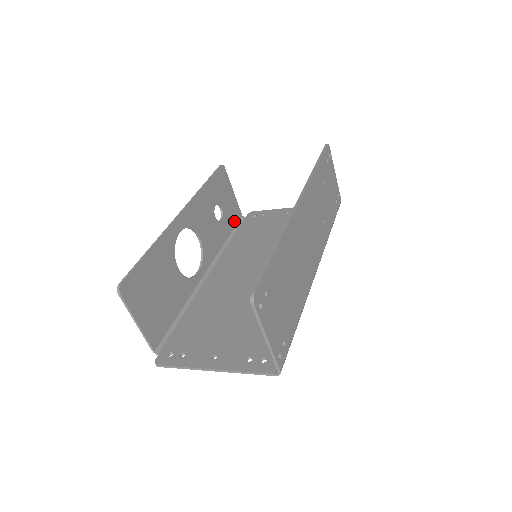
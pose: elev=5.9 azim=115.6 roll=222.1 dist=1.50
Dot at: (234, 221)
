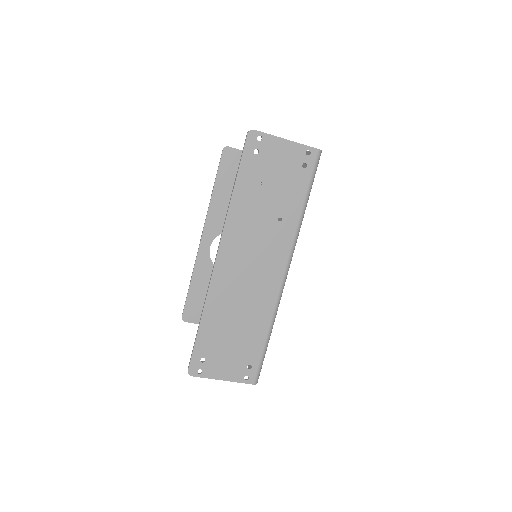
Dot at: occluded
